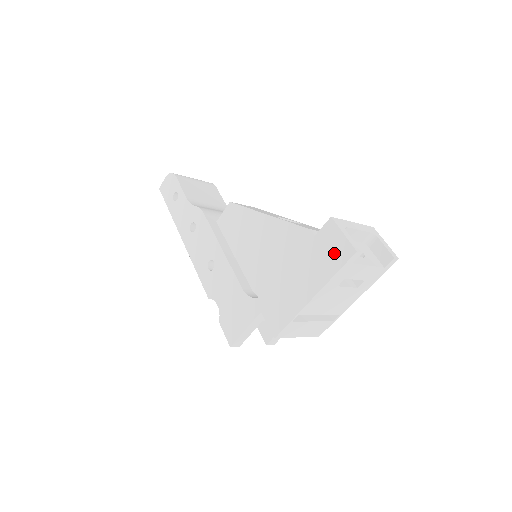
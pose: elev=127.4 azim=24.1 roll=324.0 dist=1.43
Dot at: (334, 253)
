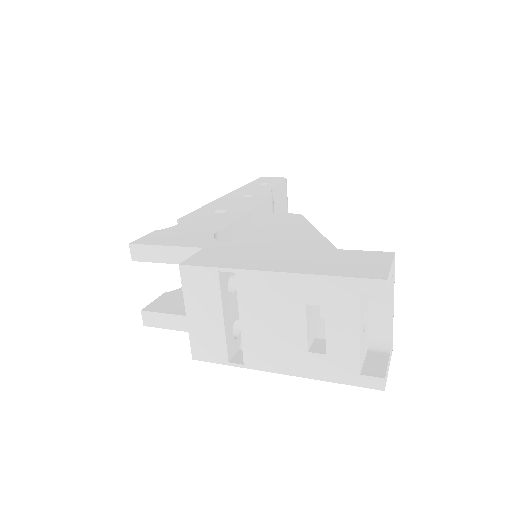
Dot at: (357, 266)
